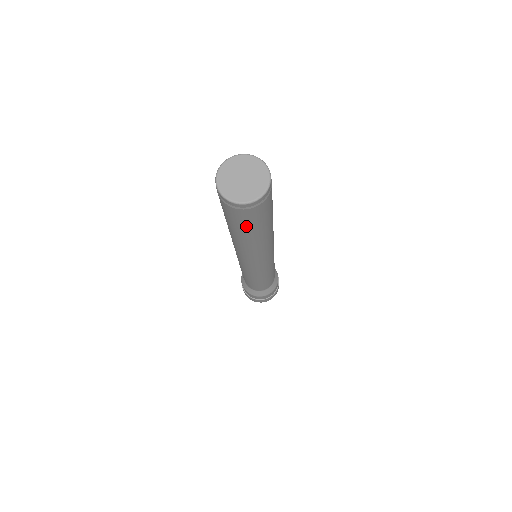
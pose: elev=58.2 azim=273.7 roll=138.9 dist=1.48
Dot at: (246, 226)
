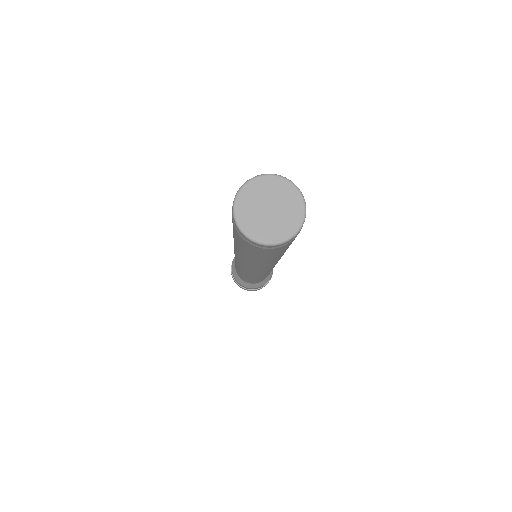
Dot at: (257, 255)
